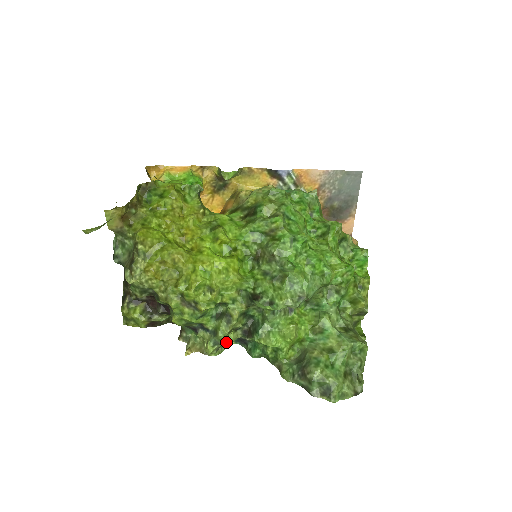
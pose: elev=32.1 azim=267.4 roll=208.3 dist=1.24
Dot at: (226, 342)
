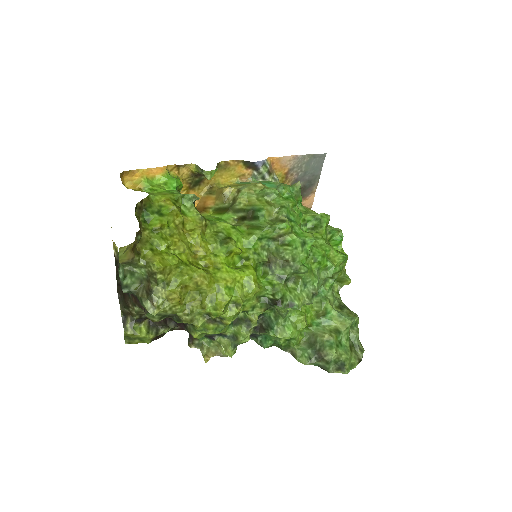
Dot at: (243, 342)
